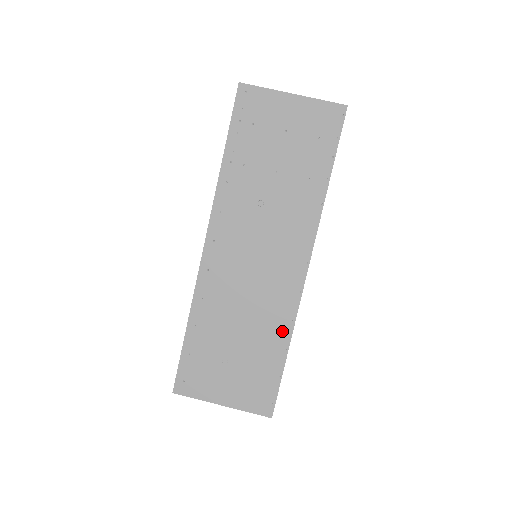
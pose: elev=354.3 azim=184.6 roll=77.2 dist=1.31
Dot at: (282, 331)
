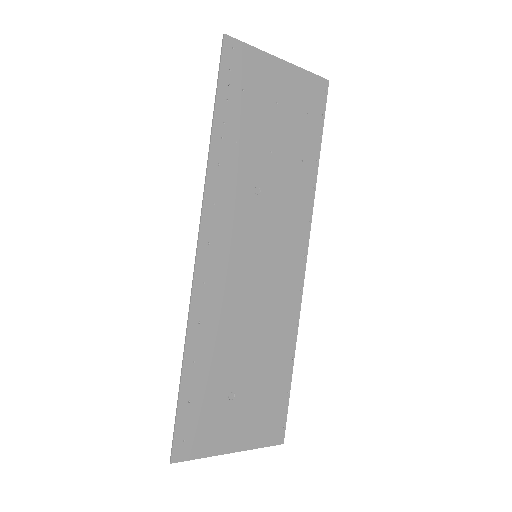
Dot at: (287, 340)
